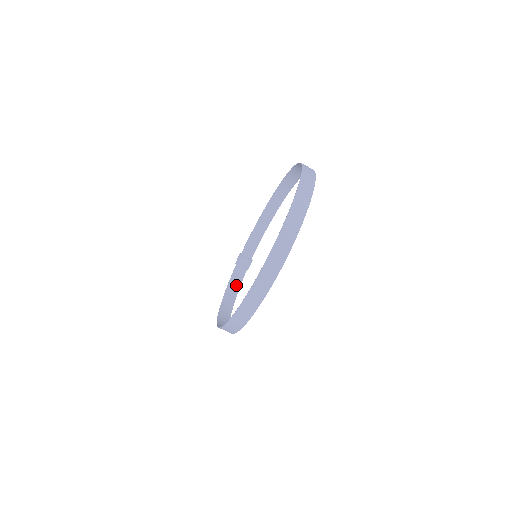
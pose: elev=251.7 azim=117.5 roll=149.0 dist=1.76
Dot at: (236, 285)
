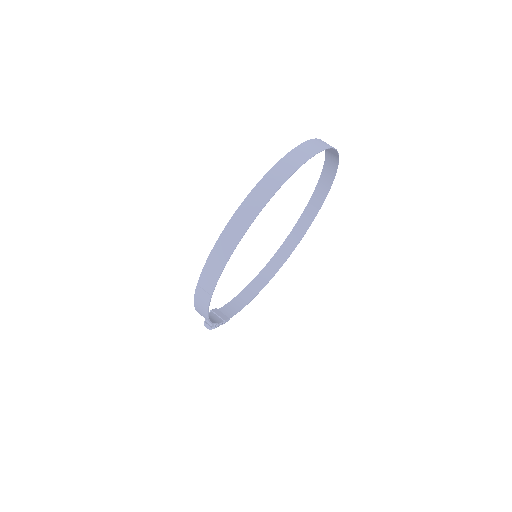
Dot at: occluded
